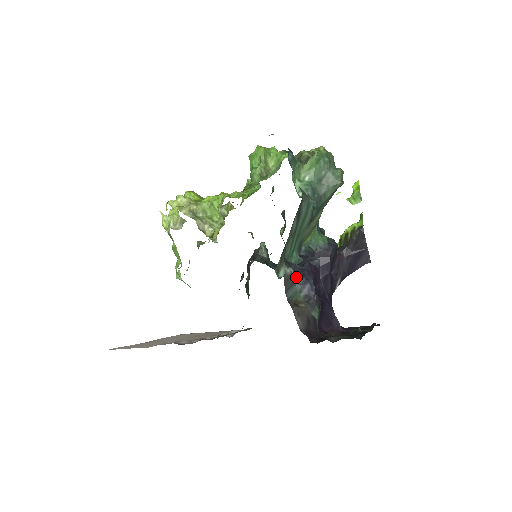
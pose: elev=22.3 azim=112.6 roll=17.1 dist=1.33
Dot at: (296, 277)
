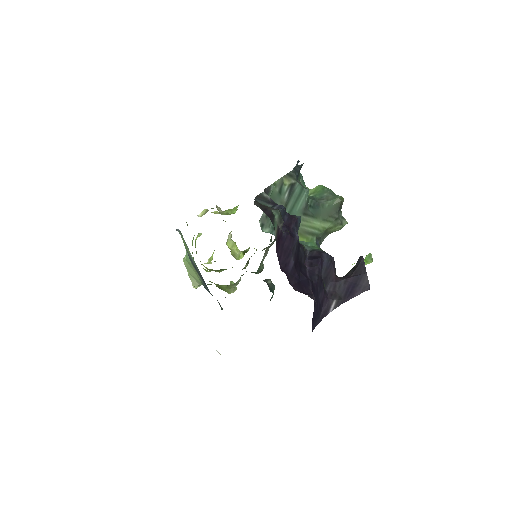
Dot at: (271, 202)
